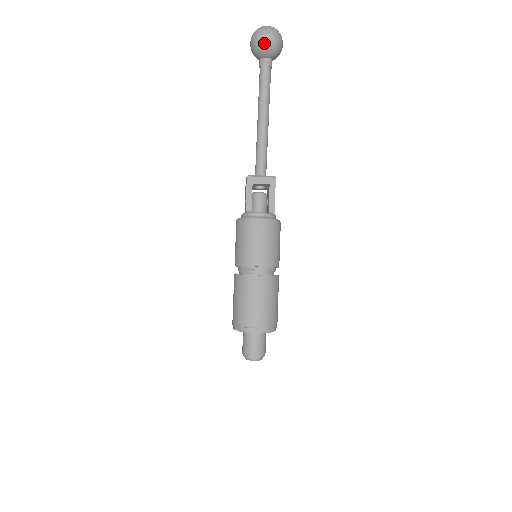
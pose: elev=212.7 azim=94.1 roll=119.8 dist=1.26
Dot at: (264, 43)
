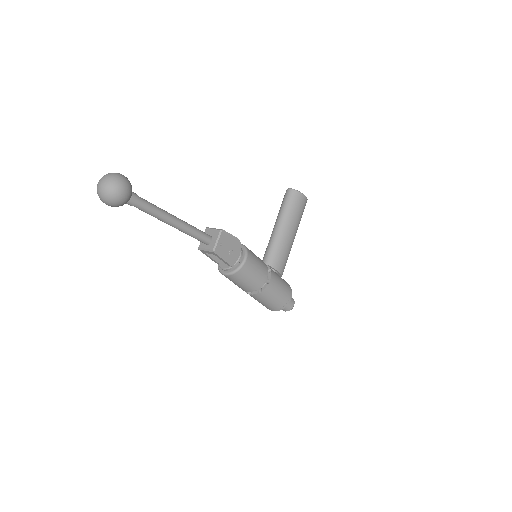
Dot at: (111, 206)
